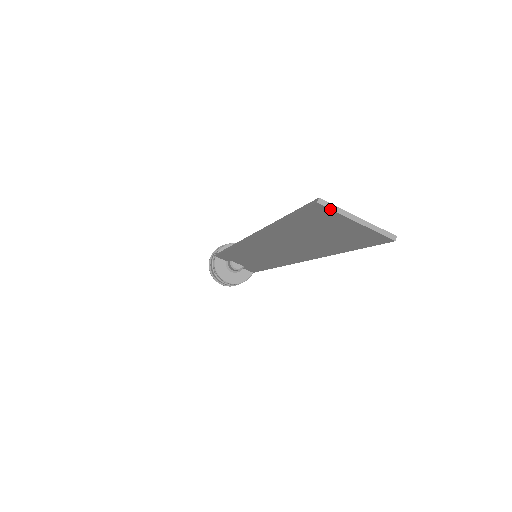
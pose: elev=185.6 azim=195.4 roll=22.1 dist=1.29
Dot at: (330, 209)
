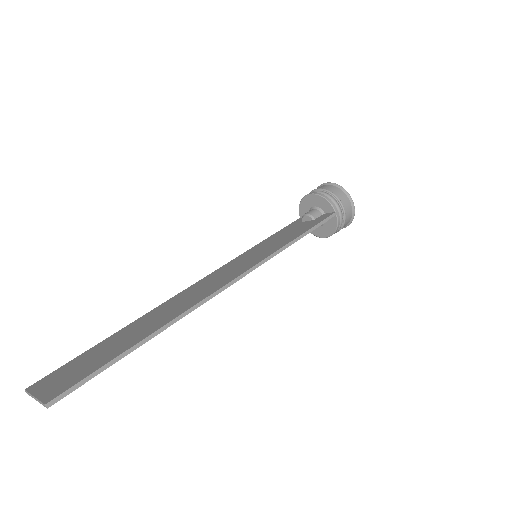
Dot at: (30, 395)
